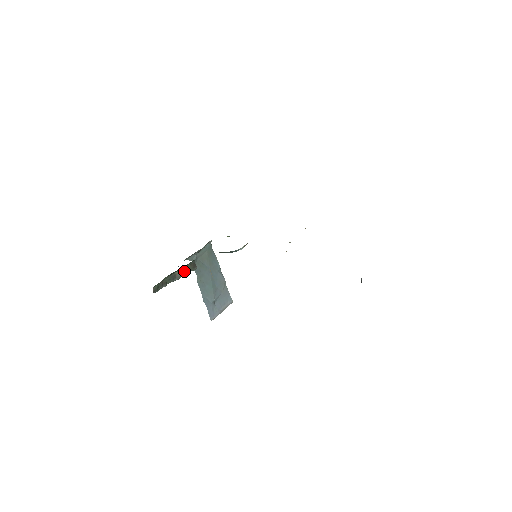
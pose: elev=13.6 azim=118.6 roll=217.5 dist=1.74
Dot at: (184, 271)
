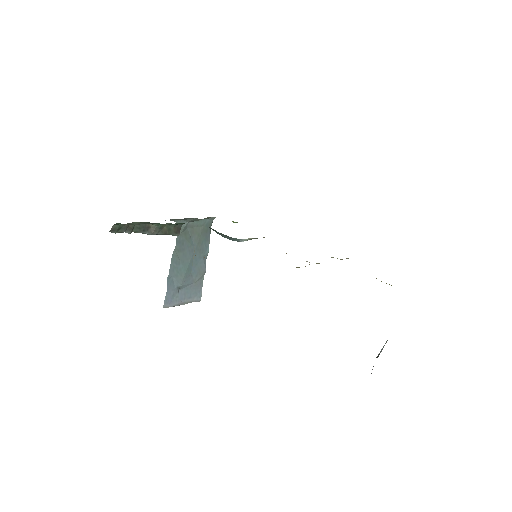
Dot at: (162, 229)
